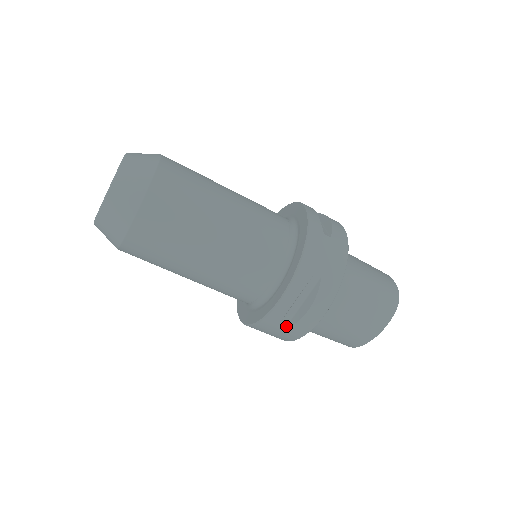
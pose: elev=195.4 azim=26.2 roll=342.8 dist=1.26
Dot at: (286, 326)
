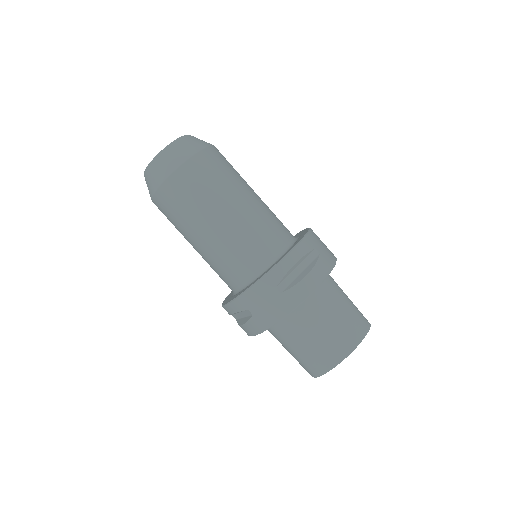
Dot at: (283, 290)
